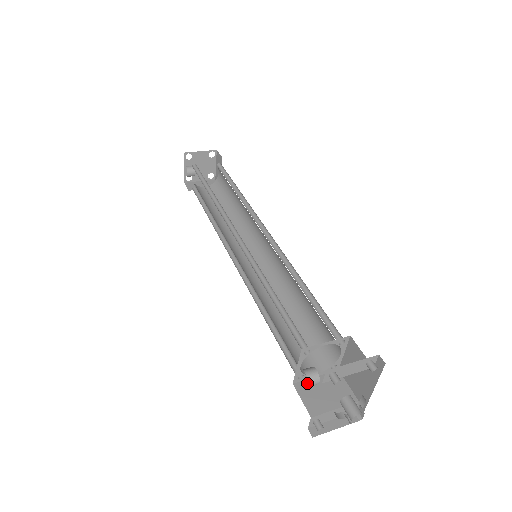
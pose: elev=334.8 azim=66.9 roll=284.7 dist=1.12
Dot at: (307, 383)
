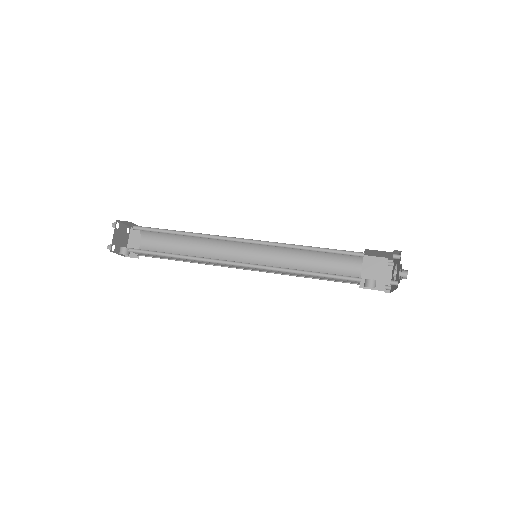
Dot at: (363, 280)
